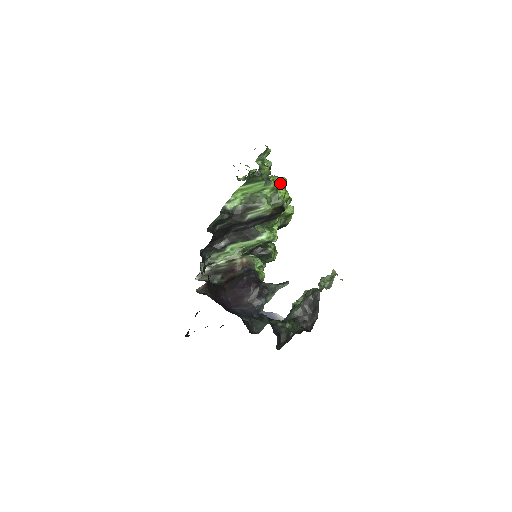
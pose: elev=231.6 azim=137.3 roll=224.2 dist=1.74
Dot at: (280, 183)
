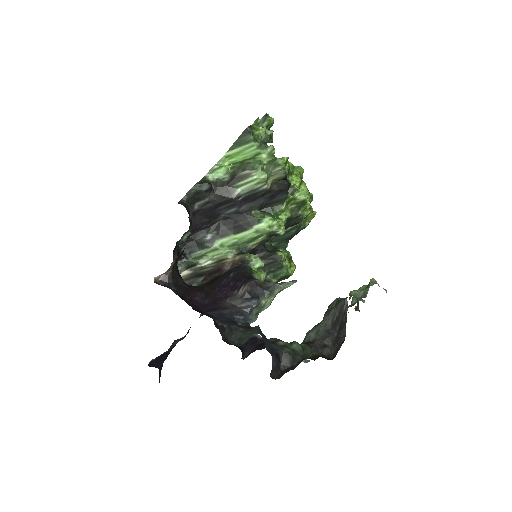
Dot at: (292, 169)
